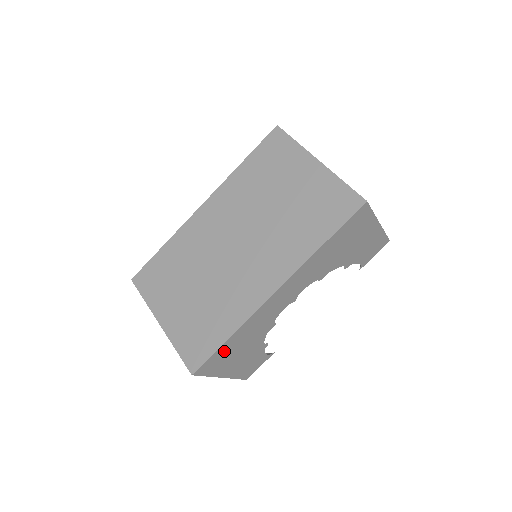
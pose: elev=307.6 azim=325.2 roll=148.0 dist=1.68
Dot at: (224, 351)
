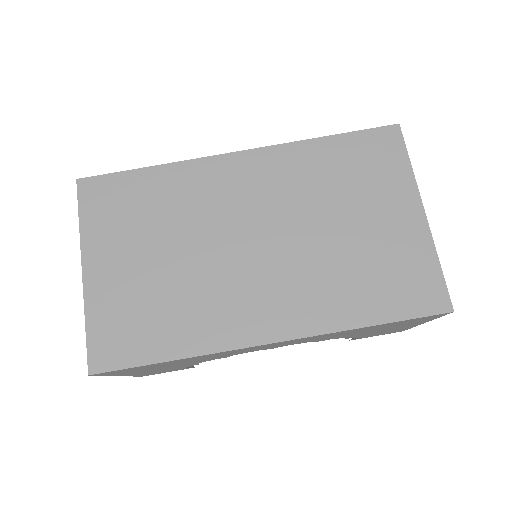
Dot at: occluded
